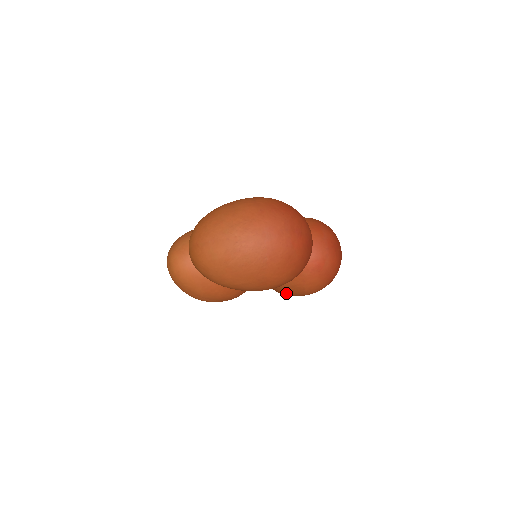
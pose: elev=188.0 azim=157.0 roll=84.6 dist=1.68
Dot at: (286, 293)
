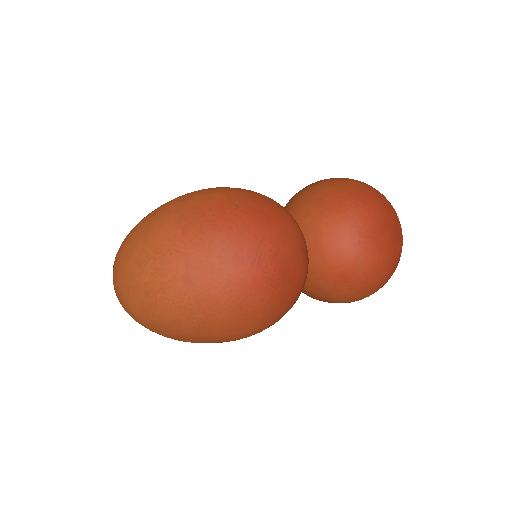
Dot at: occluded
